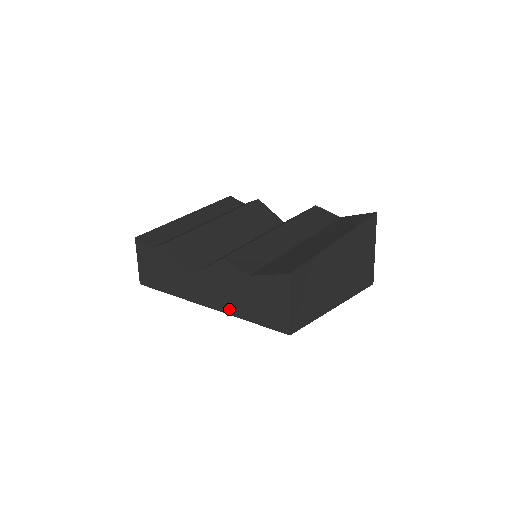
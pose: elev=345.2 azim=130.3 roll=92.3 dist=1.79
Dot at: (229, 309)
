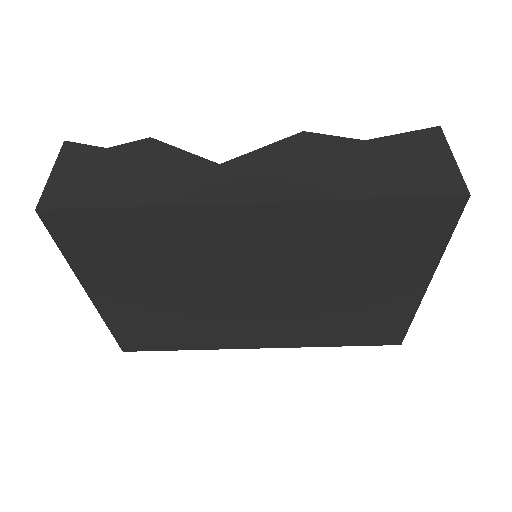
Dot at: (321, 191)
